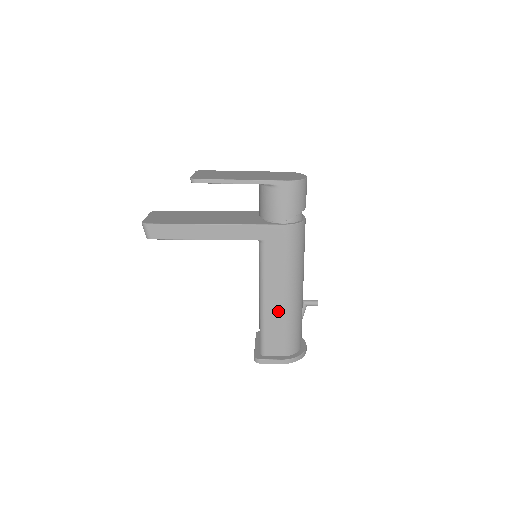
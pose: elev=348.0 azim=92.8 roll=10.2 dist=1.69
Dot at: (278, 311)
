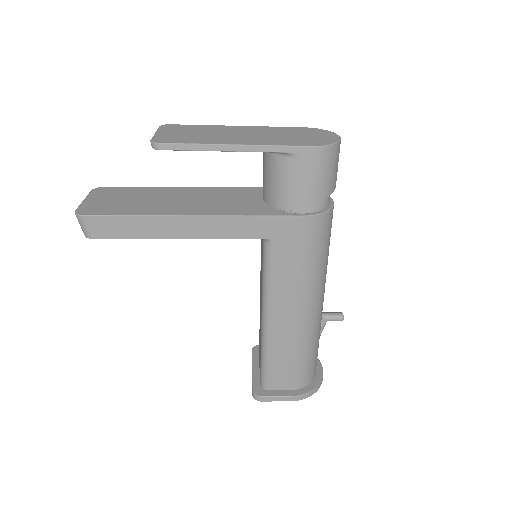
Dot at: (289, 335)
